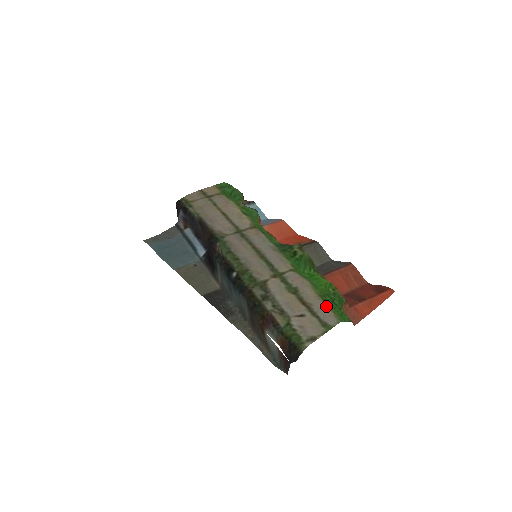
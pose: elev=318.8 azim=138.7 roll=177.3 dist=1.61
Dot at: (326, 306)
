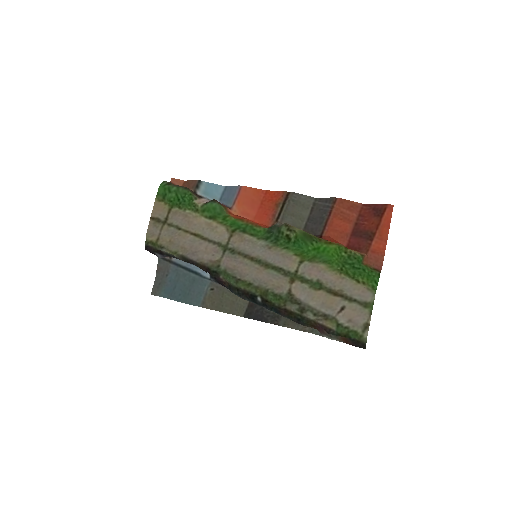
Dot at: (354, 283)
